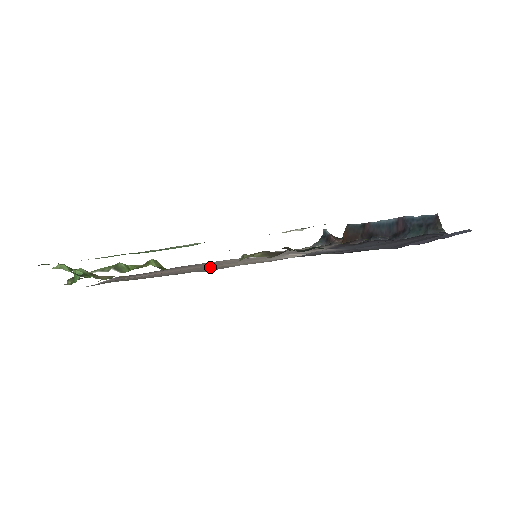
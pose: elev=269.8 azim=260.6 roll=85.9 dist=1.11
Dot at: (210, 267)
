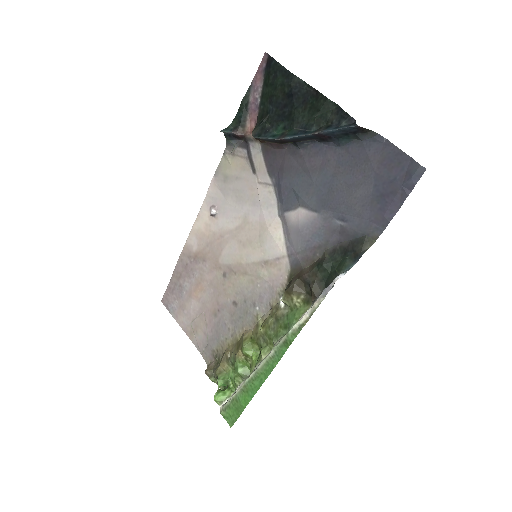
Dot at: (232, 277)
